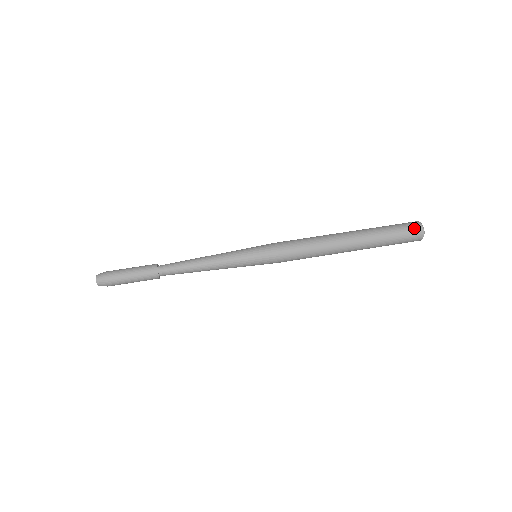
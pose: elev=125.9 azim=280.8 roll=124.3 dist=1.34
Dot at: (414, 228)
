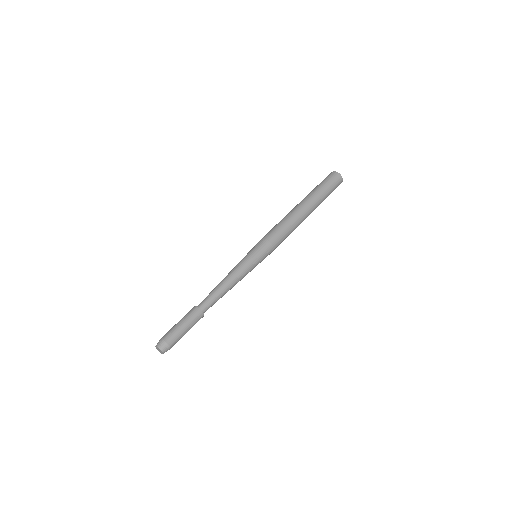
Dot at: (329, 175)
